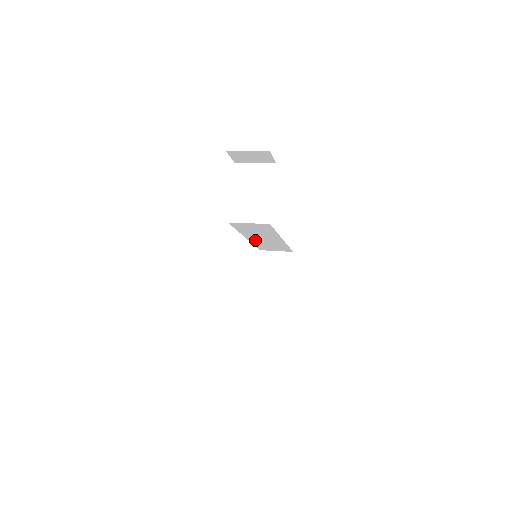
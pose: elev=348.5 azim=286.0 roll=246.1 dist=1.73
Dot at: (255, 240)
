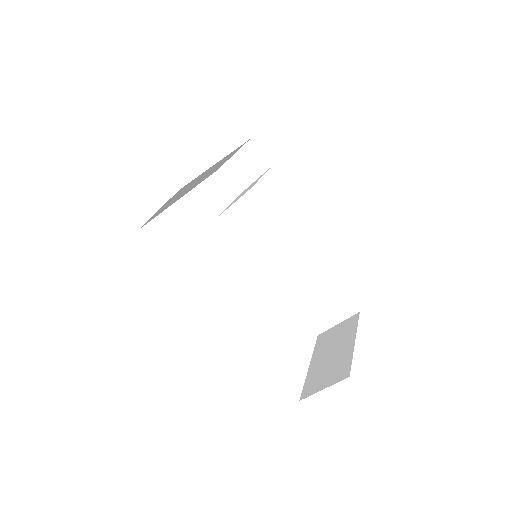
Dot at: (283, 283)
